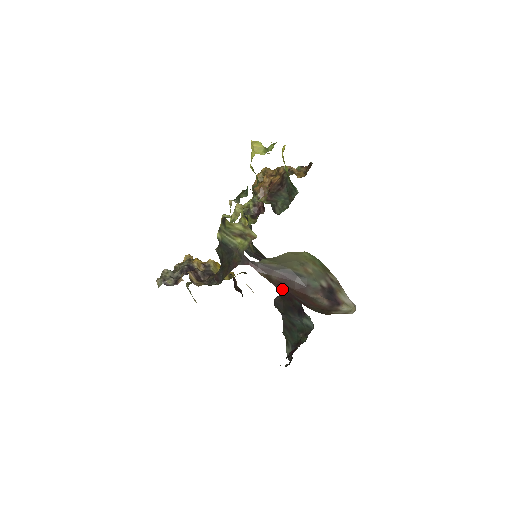
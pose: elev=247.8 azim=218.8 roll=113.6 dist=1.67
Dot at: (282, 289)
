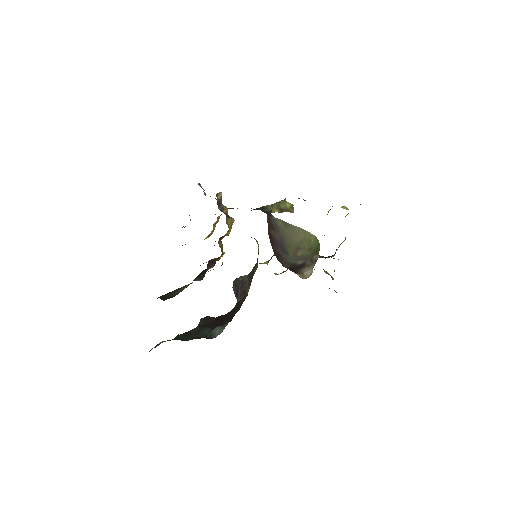
Dot at: (269, 236)
